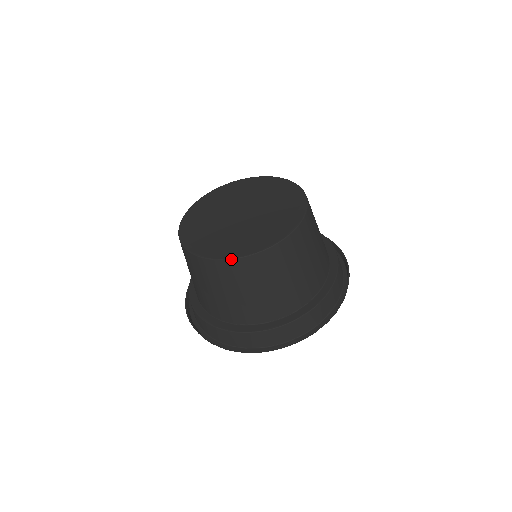
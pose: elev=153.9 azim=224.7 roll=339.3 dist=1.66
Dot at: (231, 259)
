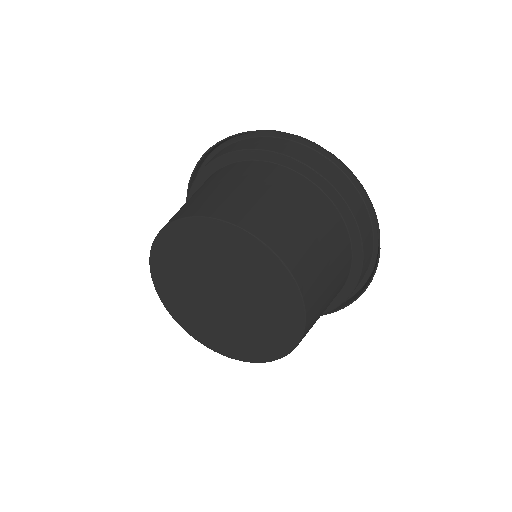
Dot at: occluded
